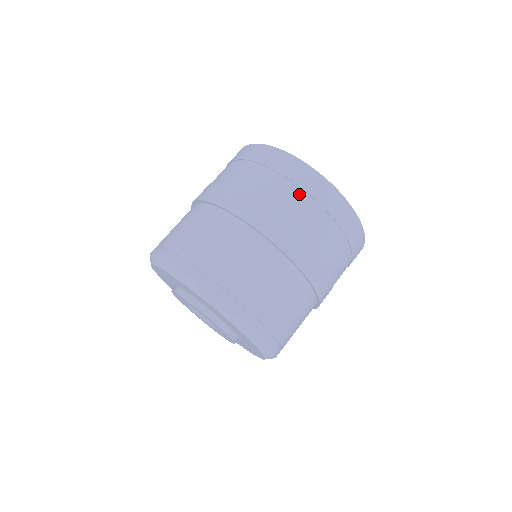
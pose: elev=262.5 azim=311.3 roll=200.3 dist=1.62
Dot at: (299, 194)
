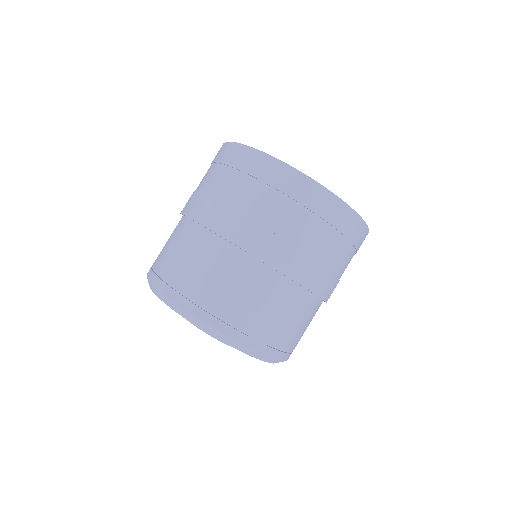
Dot at: (297, 210)
